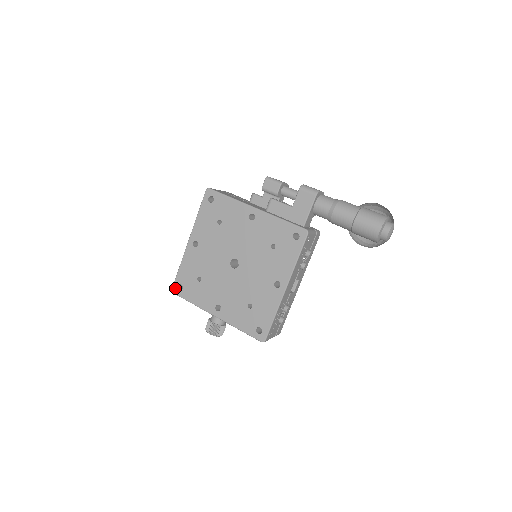
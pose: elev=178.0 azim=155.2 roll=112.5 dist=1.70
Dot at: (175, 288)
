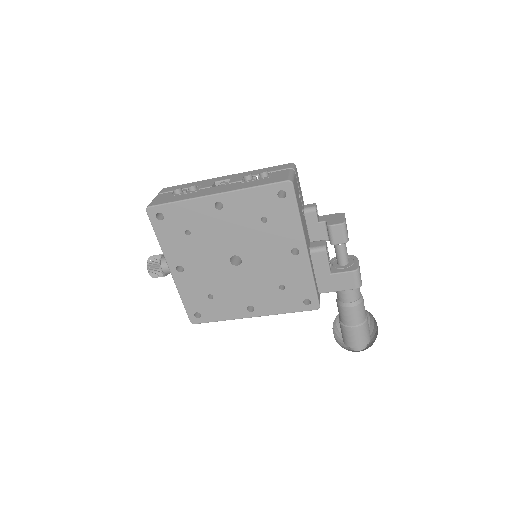
Dot at: (153, 211)
